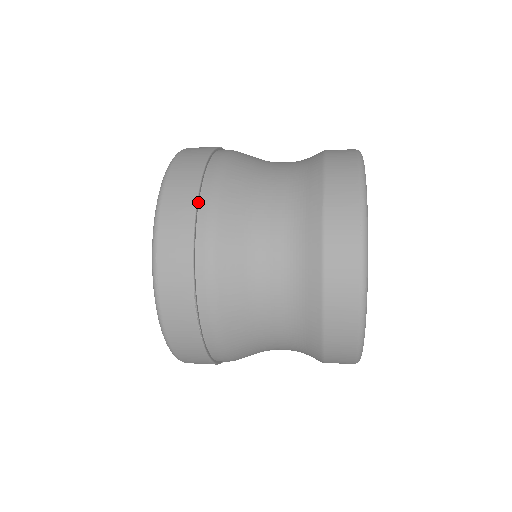
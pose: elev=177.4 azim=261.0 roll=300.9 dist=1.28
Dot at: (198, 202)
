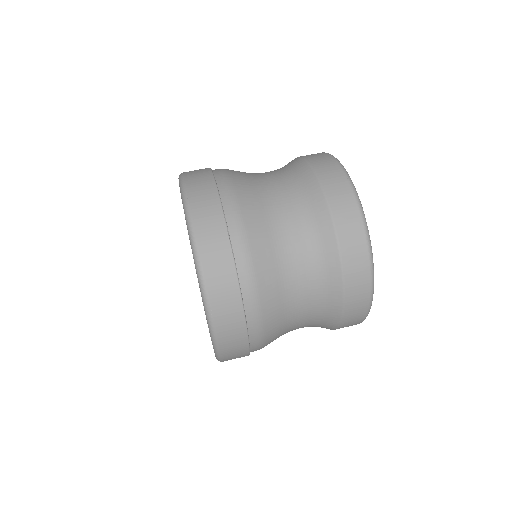
Dot at: (248, 338)
